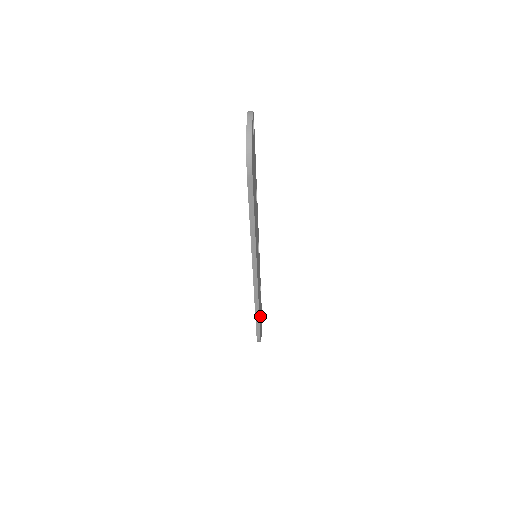
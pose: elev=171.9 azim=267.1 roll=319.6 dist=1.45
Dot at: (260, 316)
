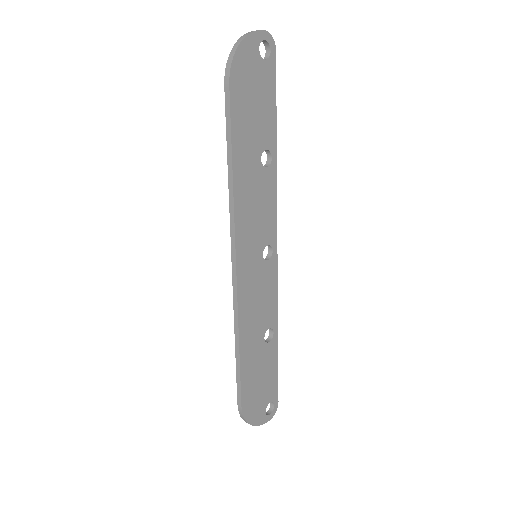
Dot at: (256, 376)
